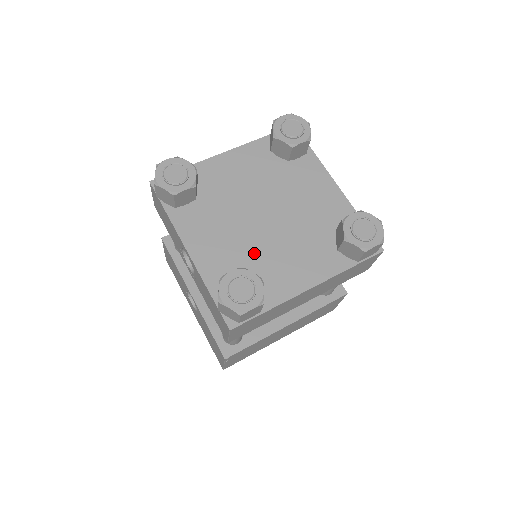
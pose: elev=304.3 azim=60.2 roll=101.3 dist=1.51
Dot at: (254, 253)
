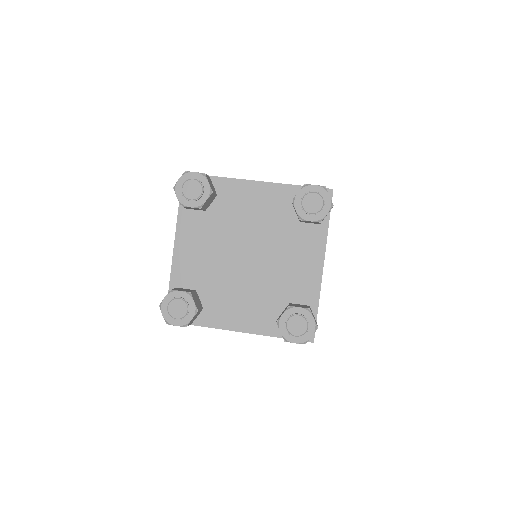
Dot at: (218, 280)
